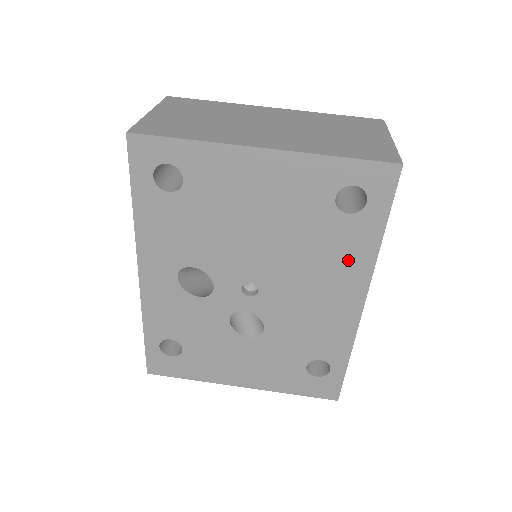
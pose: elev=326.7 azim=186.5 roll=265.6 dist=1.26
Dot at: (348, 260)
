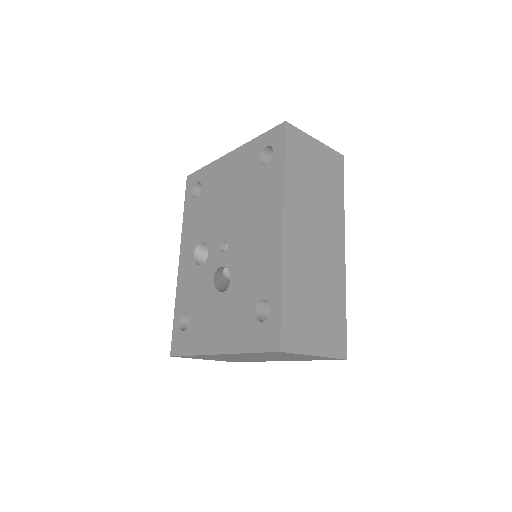
Dot at: (269, 196)
